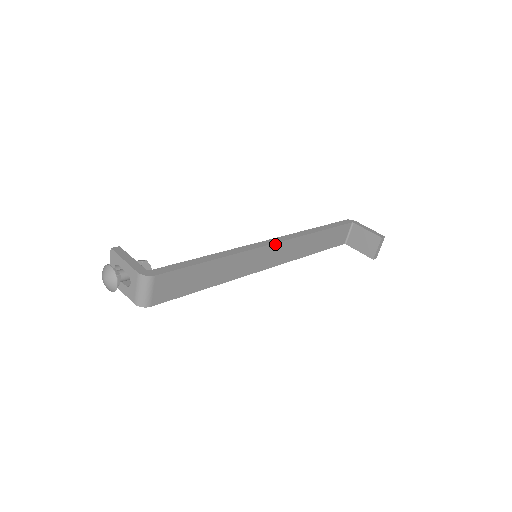
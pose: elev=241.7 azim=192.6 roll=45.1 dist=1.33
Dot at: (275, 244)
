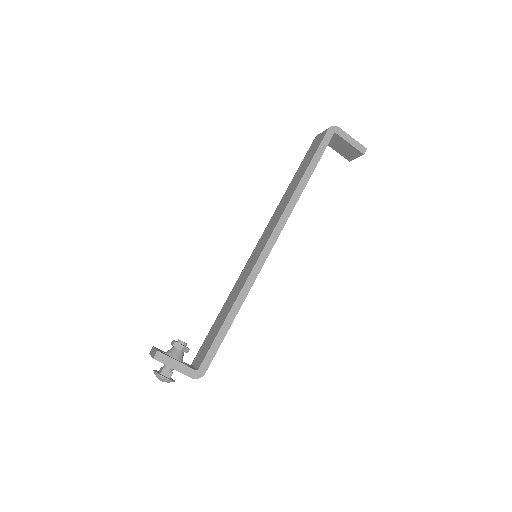
Dot at: (274, 244)
